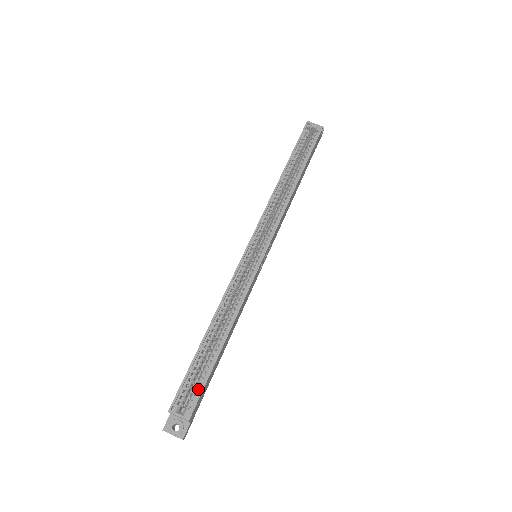
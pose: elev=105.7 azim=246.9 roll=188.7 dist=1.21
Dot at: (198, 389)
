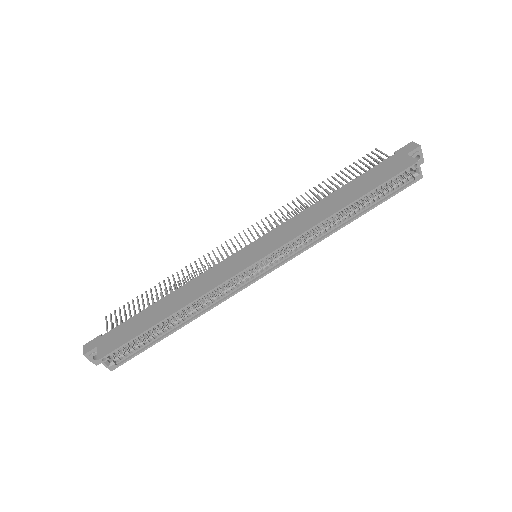
Dot at: (132, 347)
